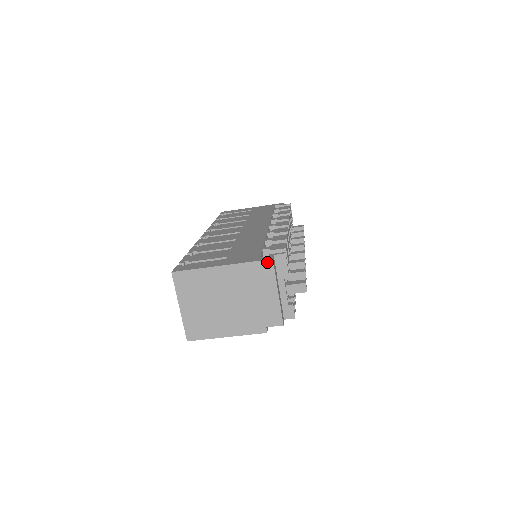
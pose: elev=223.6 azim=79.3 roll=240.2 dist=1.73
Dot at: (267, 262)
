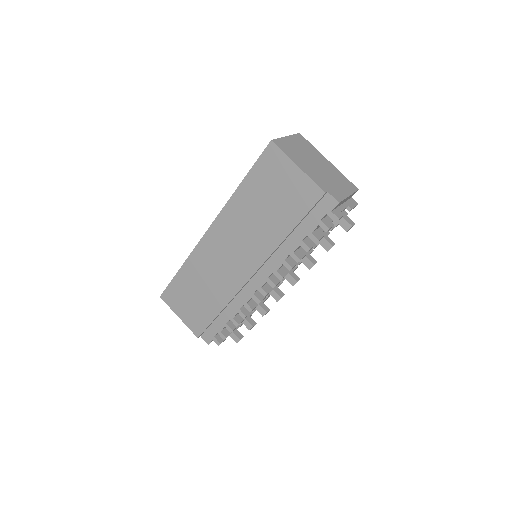
Dot at: (355, 186)
